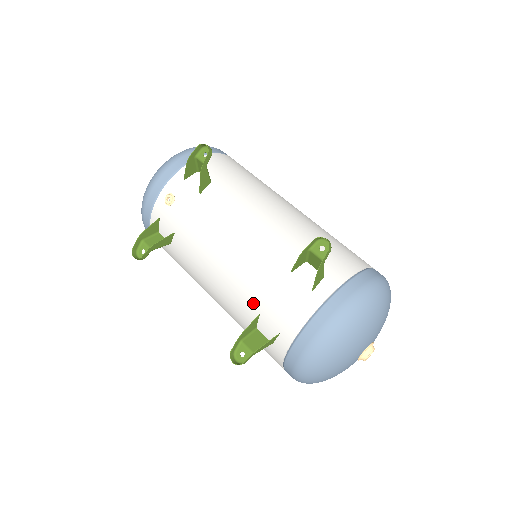
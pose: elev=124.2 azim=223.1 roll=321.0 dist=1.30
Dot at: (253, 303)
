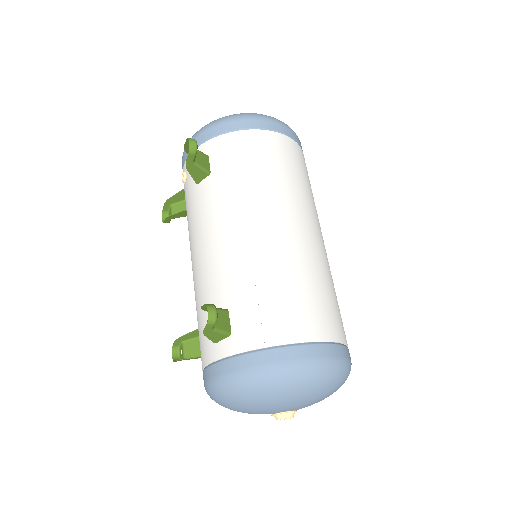
Dot at: occluded
